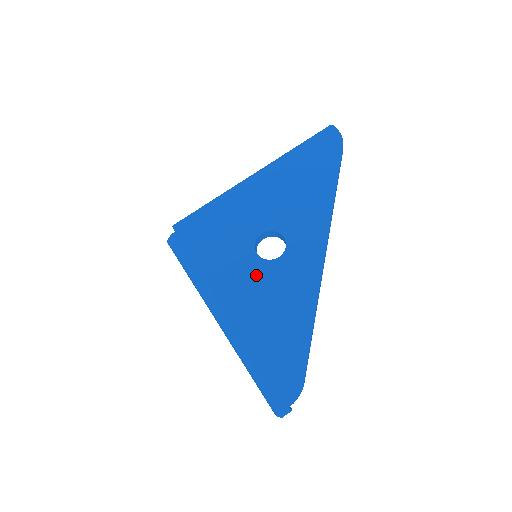
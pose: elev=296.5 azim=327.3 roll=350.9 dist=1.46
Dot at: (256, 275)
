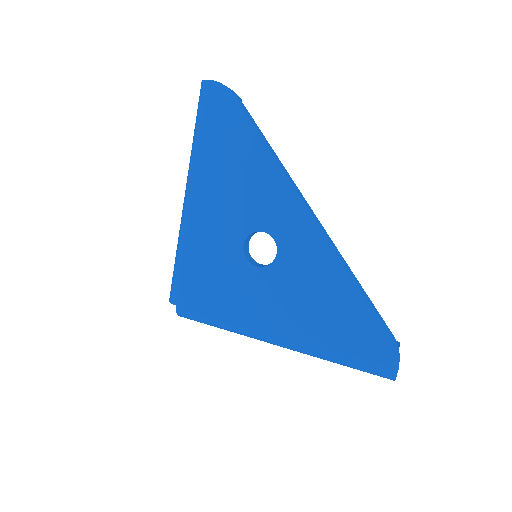
Dot at: (273, 286)
